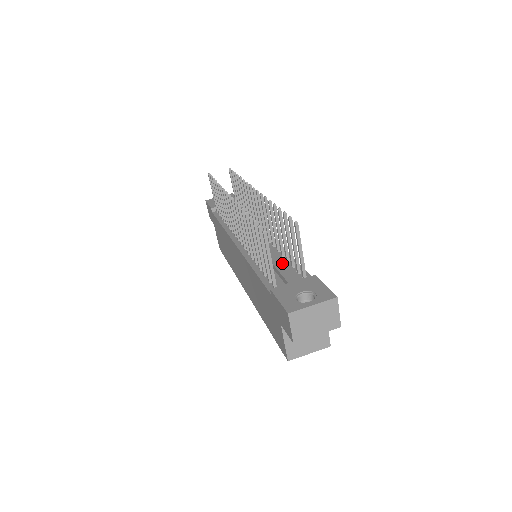
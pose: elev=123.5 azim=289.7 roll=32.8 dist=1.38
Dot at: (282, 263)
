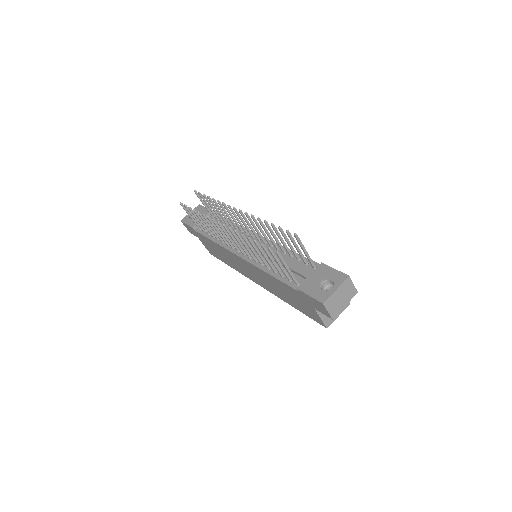
Dot at: (288, 260)
